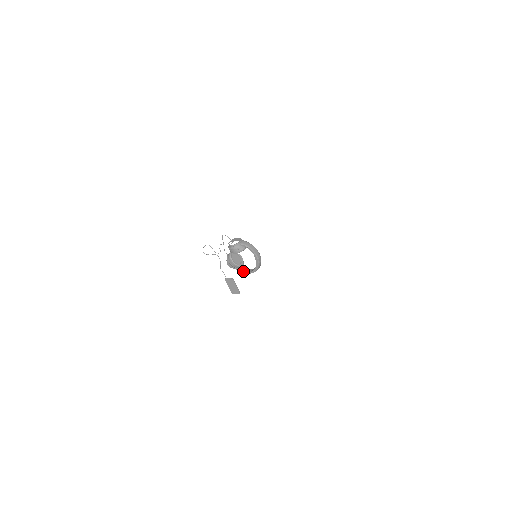
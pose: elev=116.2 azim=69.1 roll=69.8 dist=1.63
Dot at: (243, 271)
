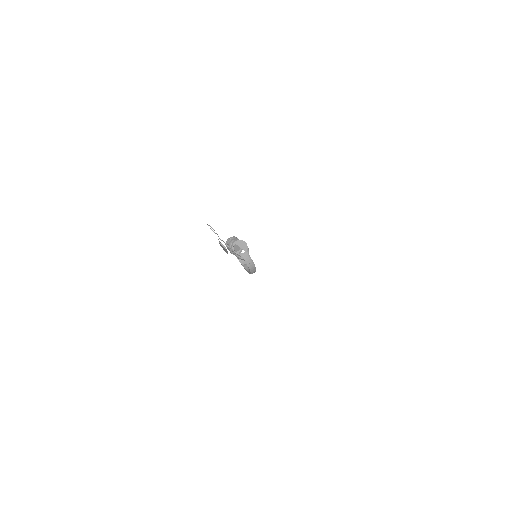
Dot at: occluded
